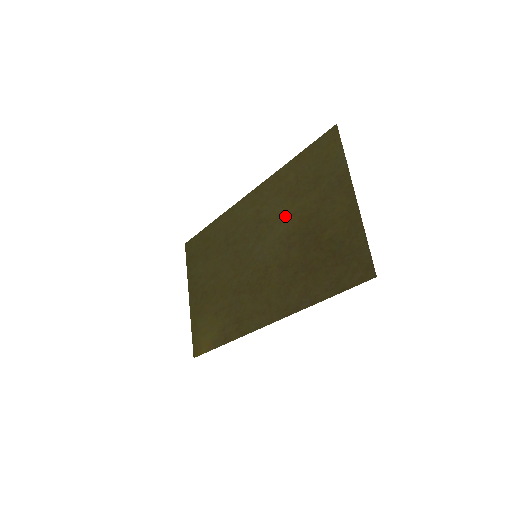
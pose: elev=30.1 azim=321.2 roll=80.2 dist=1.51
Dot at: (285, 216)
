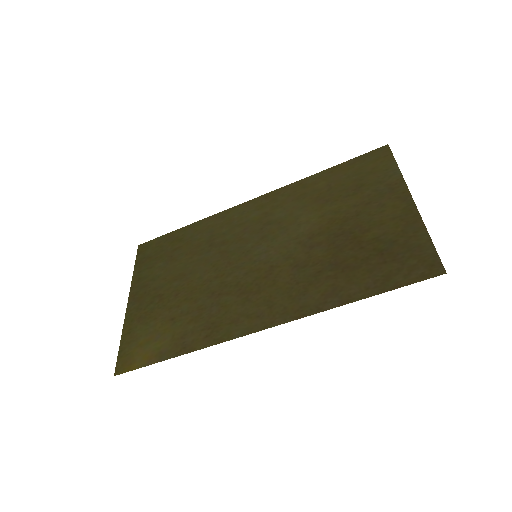
Dot at: (308, 218)
